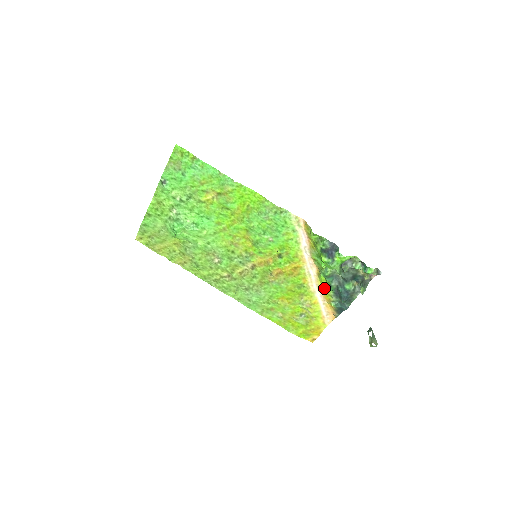
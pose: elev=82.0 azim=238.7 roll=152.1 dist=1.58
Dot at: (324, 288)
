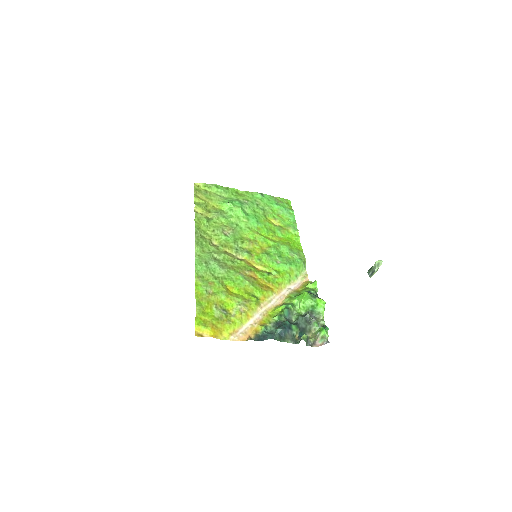
Dot at: (270, 315)
